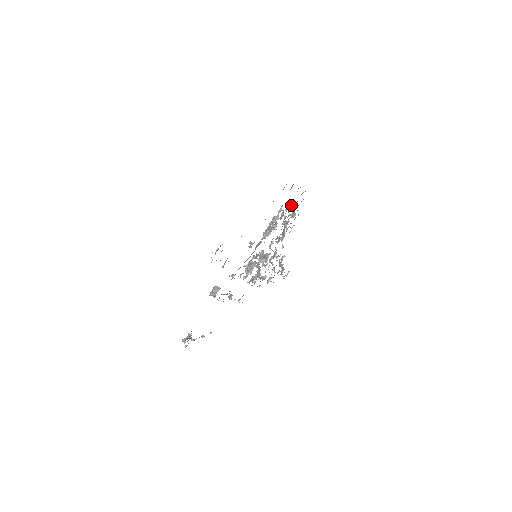
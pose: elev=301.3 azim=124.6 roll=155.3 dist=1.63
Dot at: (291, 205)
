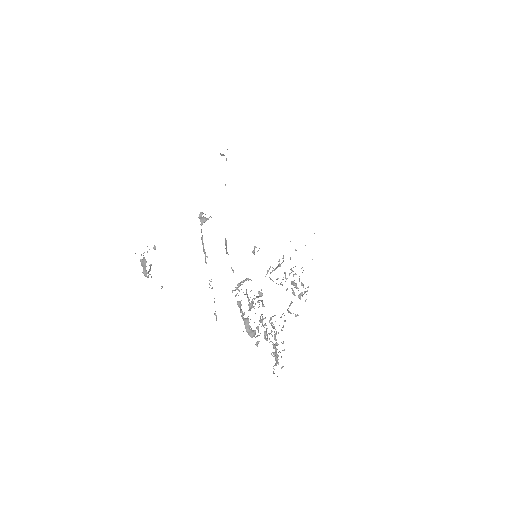
Dot at: (305, 245)
